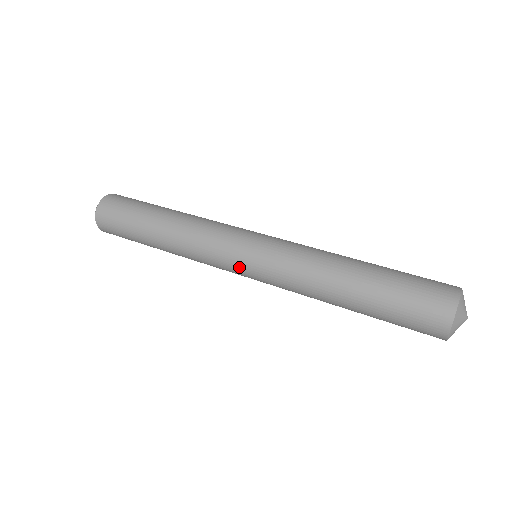
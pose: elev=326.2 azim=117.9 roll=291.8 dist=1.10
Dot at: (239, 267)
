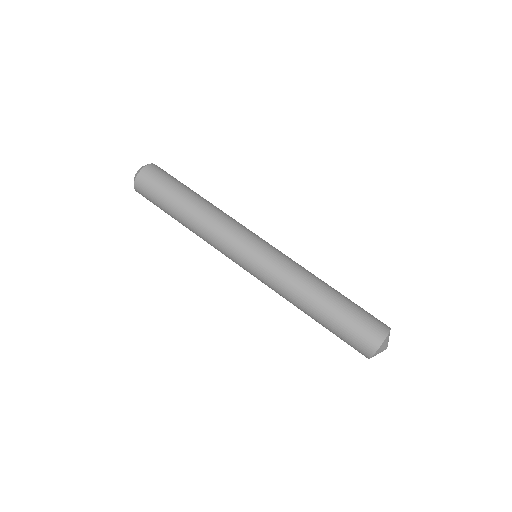
Dot at: occluded
